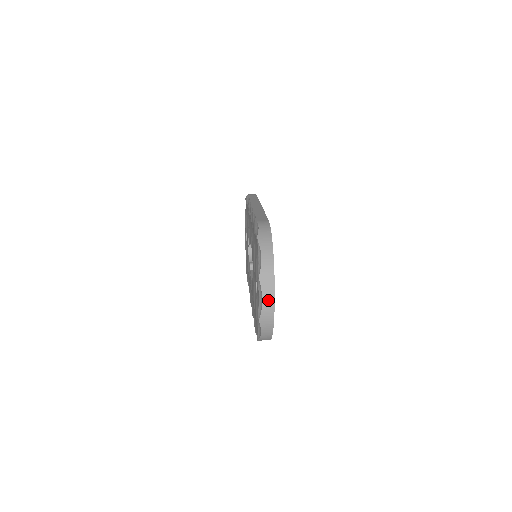
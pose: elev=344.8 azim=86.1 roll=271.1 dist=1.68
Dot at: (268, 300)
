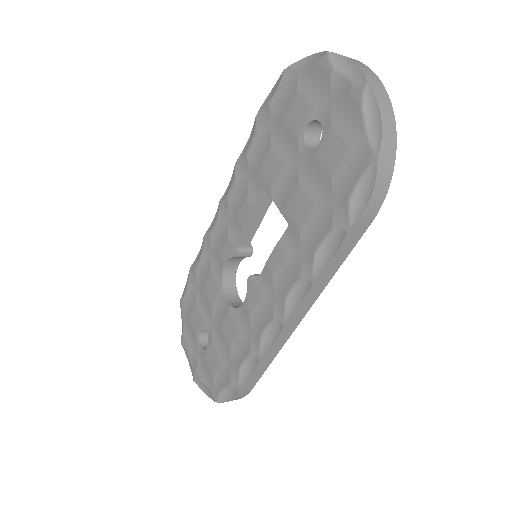
Dot at: (359, 64)
